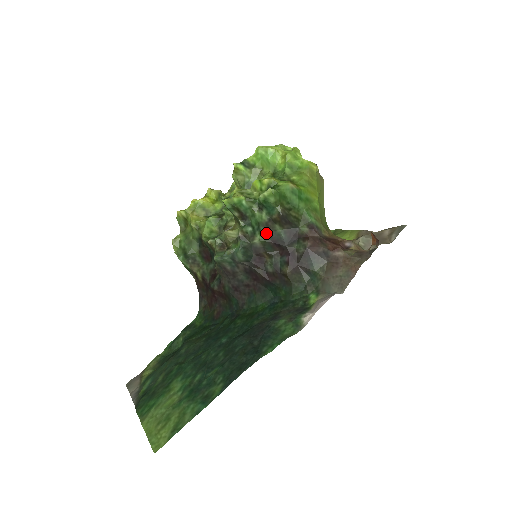
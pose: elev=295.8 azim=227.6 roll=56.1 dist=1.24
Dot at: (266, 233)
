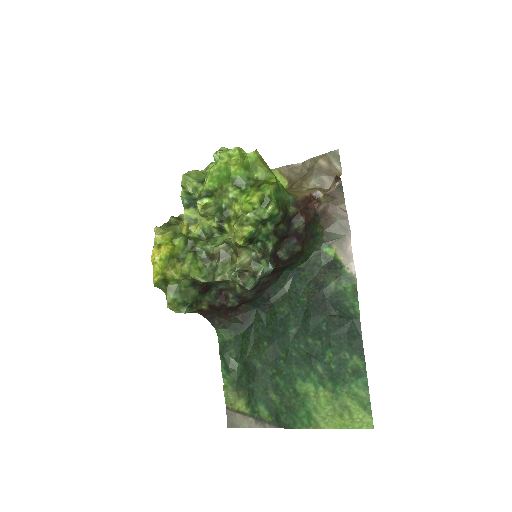
Dot at: (274, 237)
